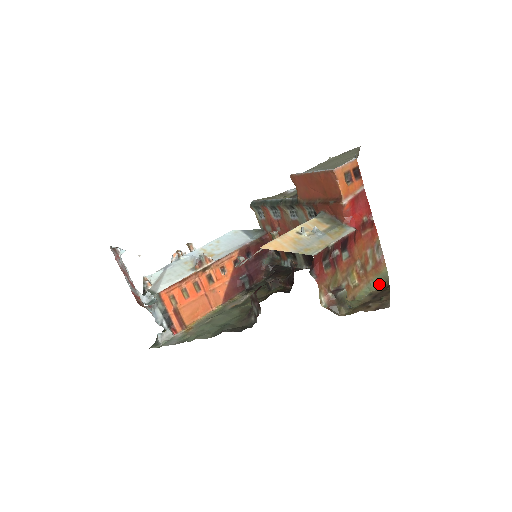
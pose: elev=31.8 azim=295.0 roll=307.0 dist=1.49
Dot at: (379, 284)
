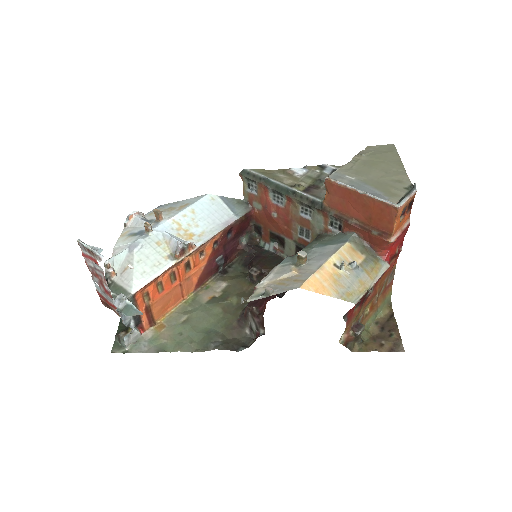
Dot at: (384, 310)
